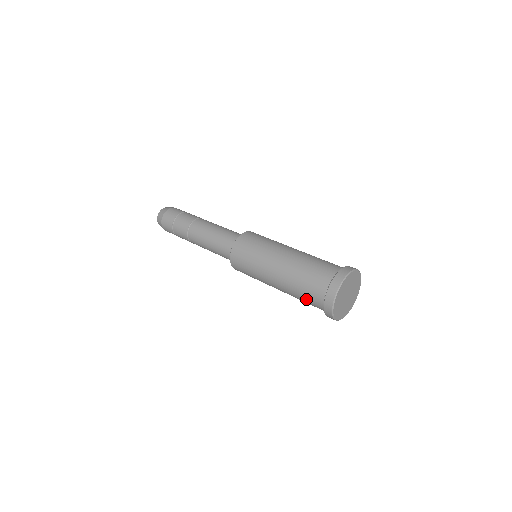
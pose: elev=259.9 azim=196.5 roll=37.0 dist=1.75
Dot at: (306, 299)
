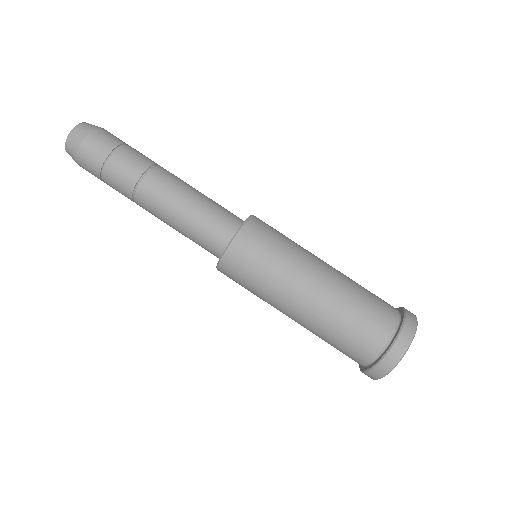
Dot at: (353, 336)
